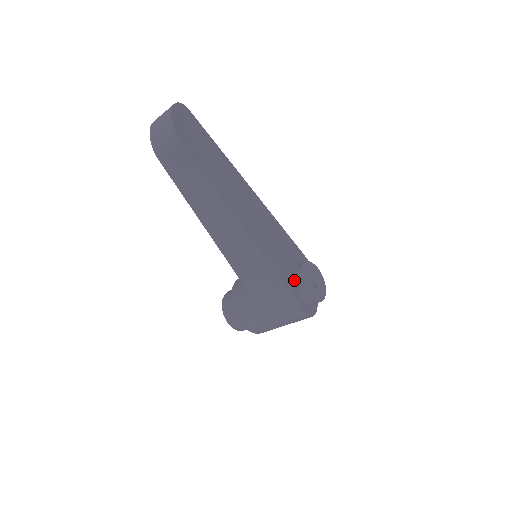
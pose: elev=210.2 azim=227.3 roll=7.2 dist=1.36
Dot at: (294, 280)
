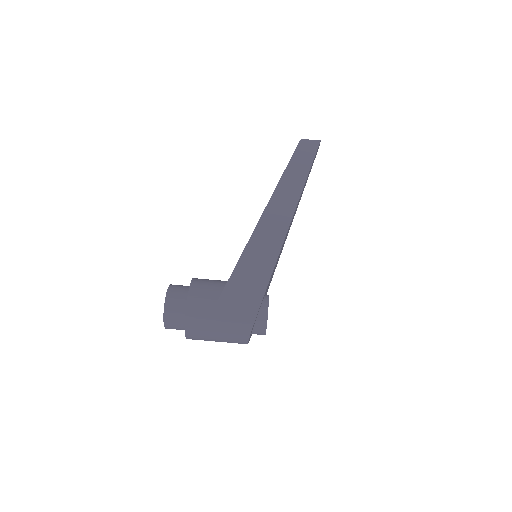
Dot at: (267, 288)
